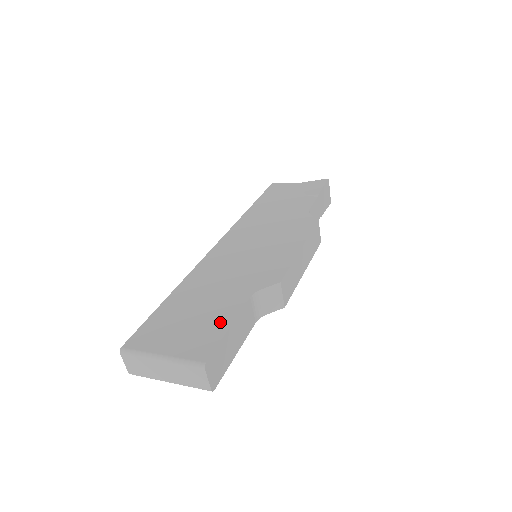
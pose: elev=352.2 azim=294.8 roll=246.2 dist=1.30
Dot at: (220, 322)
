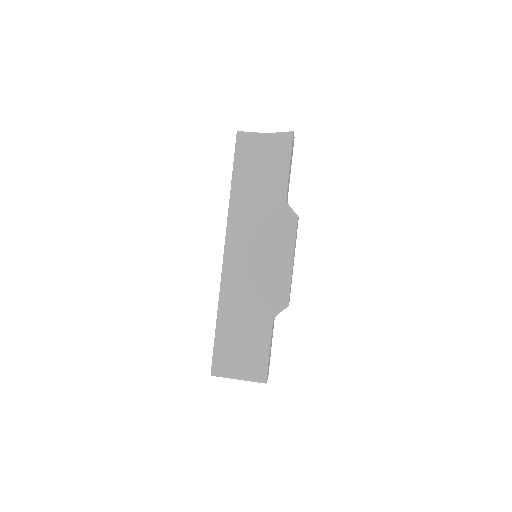
Dot at: (262, 349)
